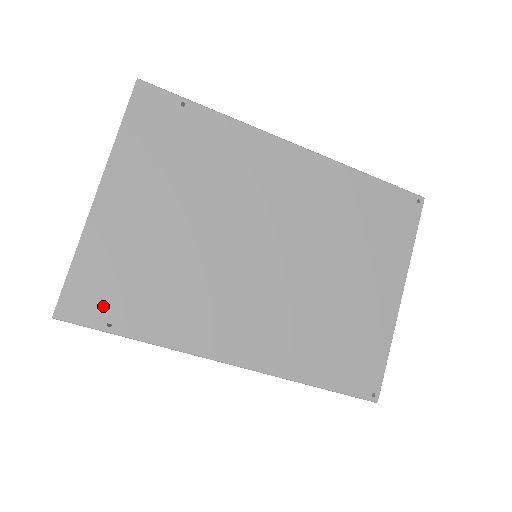
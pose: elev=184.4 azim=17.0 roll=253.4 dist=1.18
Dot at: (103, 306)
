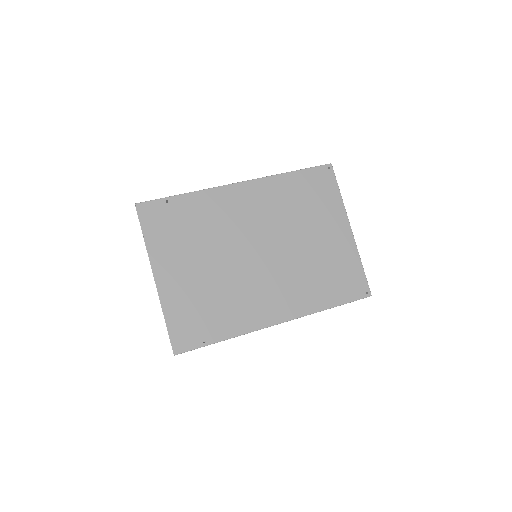
Dot at: (195, 334)
